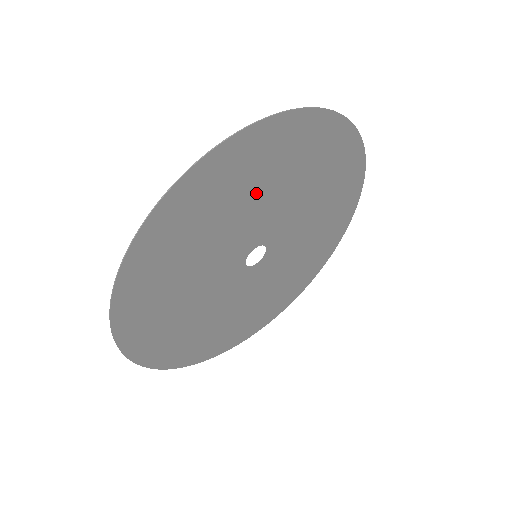
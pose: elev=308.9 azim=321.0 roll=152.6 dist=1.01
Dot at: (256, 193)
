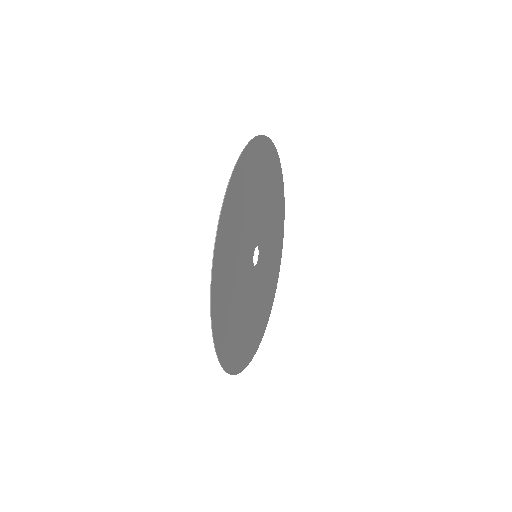
Dot at: (244, 217)
